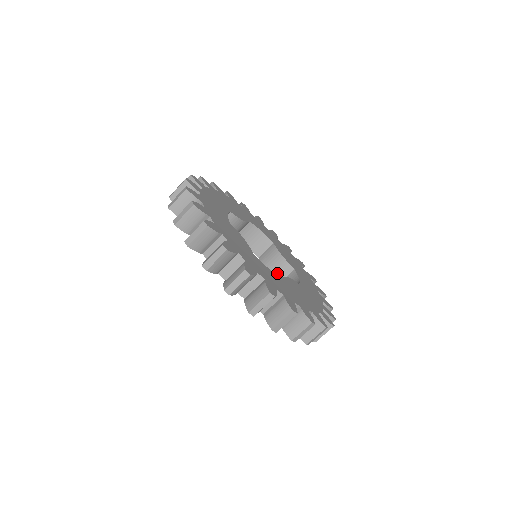
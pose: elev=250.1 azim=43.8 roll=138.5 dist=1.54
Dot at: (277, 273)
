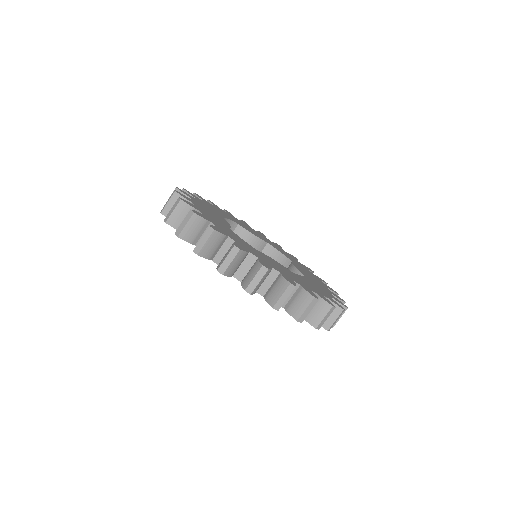
Dot at: occluded
